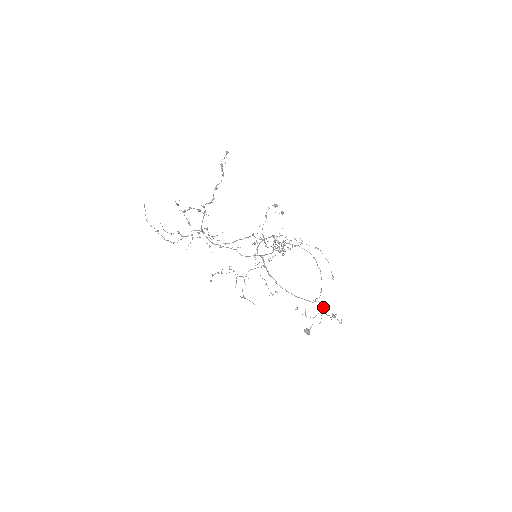
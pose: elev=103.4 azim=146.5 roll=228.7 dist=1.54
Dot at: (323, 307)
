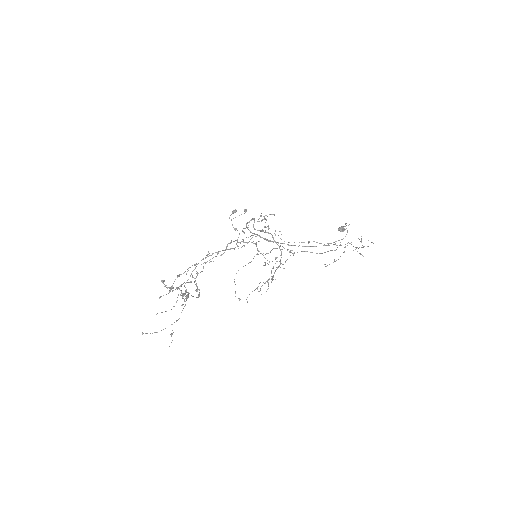
Dot at: occluded
